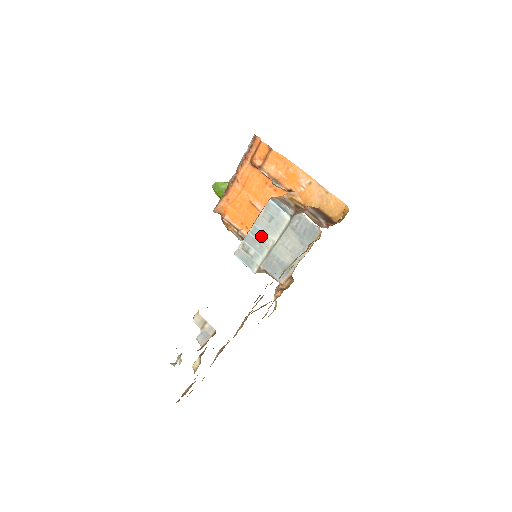
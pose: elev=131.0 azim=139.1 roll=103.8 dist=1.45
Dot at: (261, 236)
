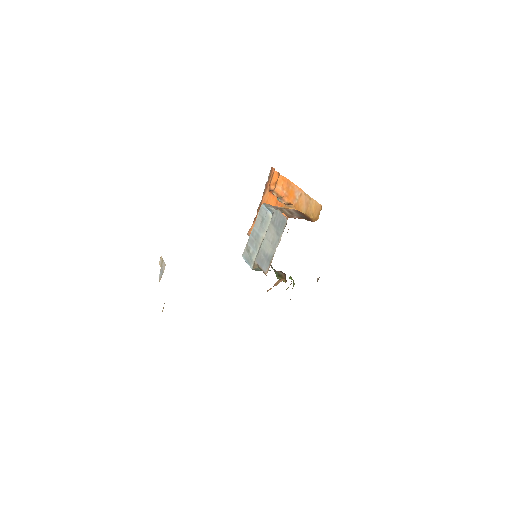
Dot at: (257, 236)
